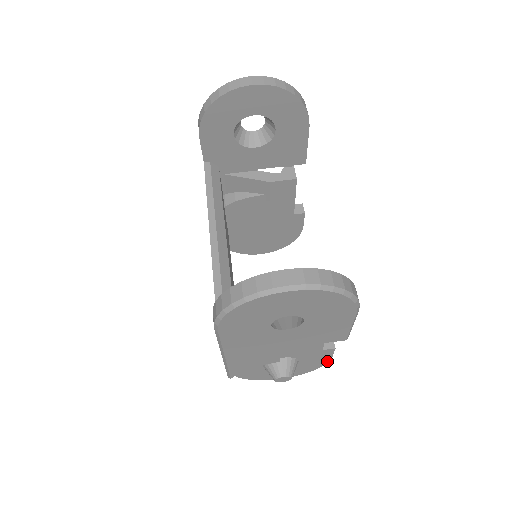
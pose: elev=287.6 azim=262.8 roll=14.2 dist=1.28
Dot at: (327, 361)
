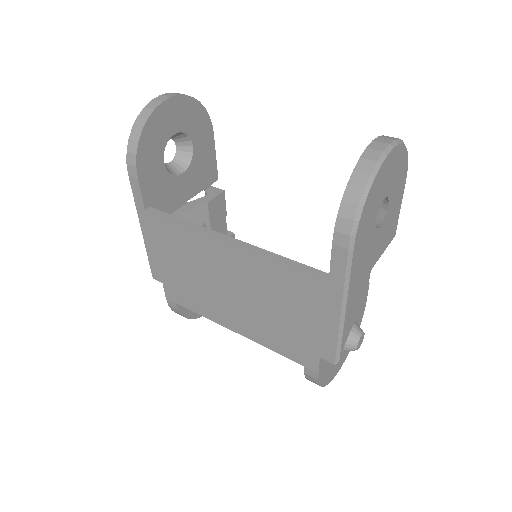
Dot at: (363, 312)
